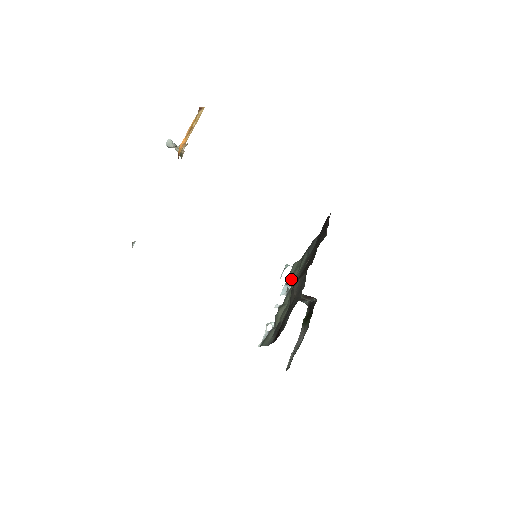
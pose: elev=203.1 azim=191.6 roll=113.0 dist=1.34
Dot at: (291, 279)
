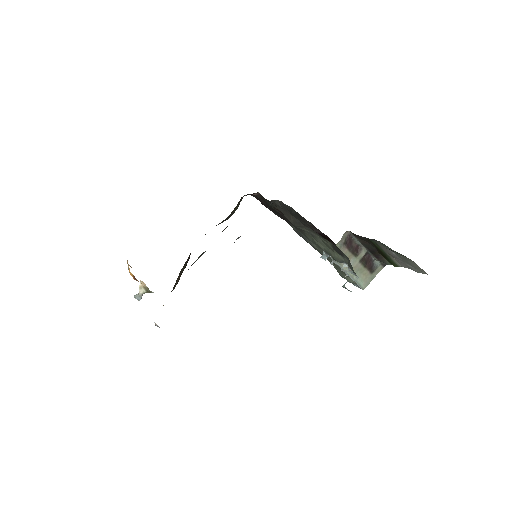
Dot at: (339, 268)
